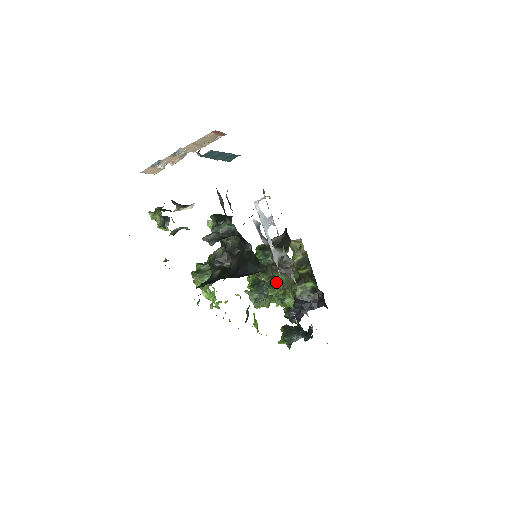
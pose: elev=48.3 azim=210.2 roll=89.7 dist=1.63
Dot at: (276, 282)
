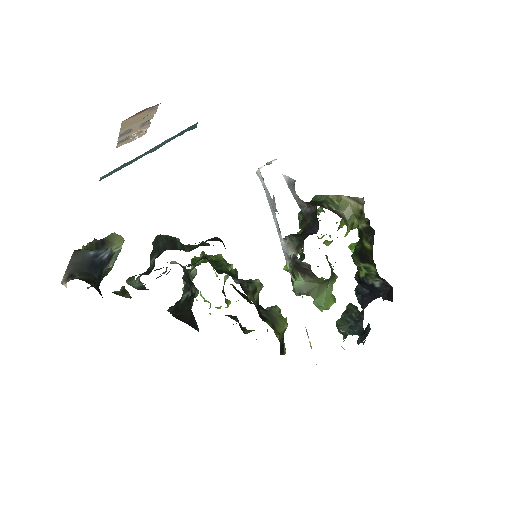
Dot at: occluded
